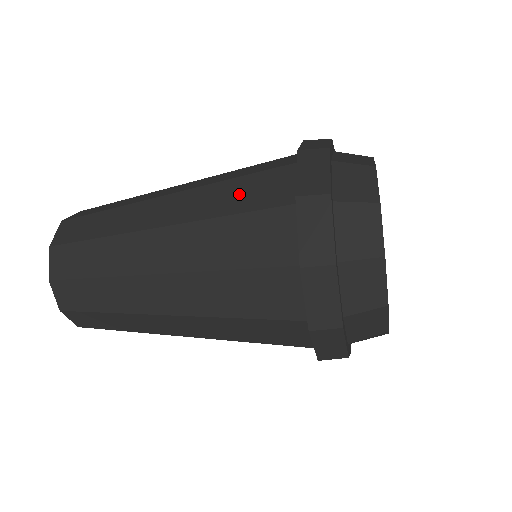
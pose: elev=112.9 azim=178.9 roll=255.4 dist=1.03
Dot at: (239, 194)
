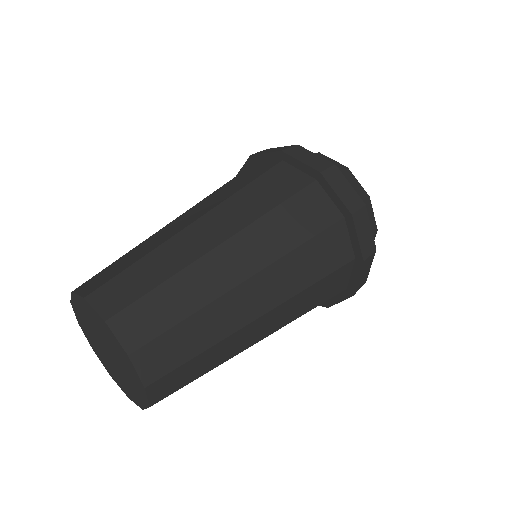
Dot at: (295, 222)
